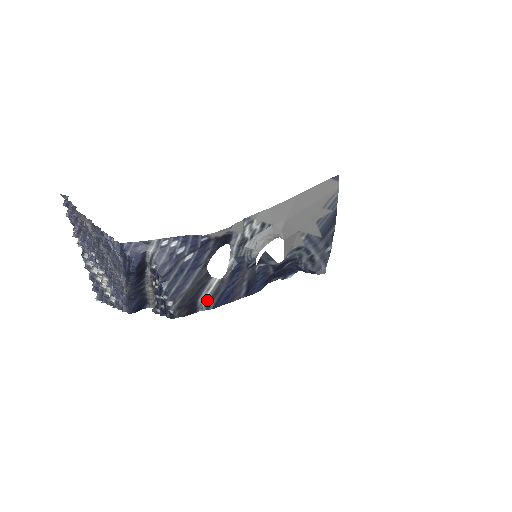
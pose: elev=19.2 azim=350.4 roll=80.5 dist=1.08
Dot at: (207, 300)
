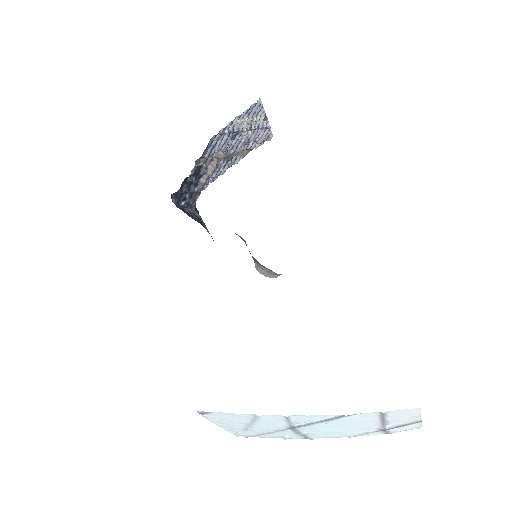
Dot at: occluded
